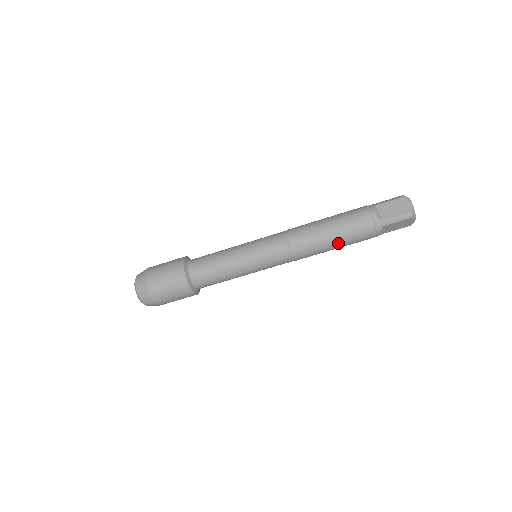
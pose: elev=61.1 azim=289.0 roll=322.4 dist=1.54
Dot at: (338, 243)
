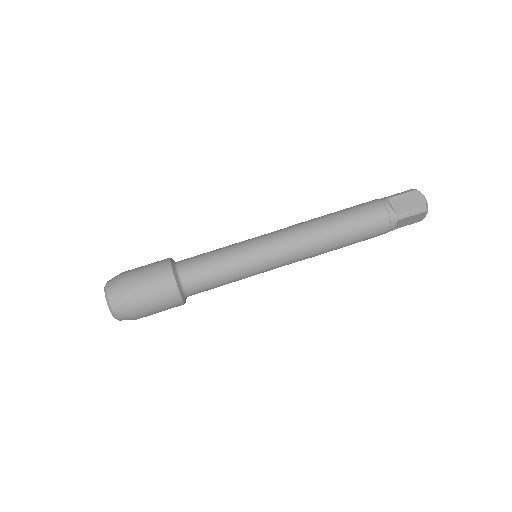
Dot at: (343, 215)
